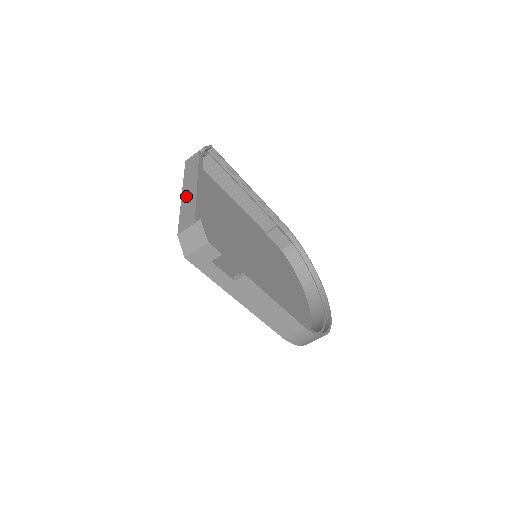
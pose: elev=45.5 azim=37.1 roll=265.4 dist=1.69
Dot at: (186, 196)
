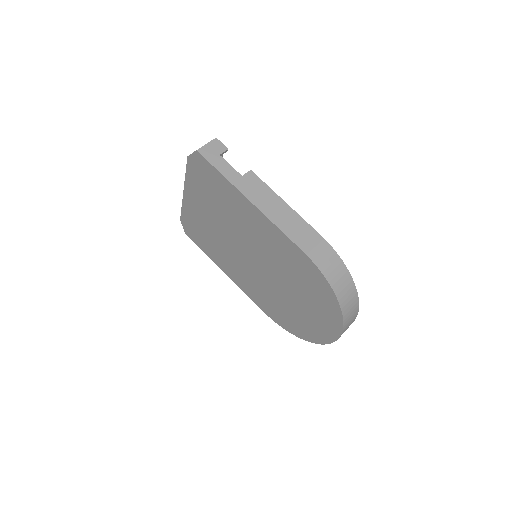
Dot at: occluded
